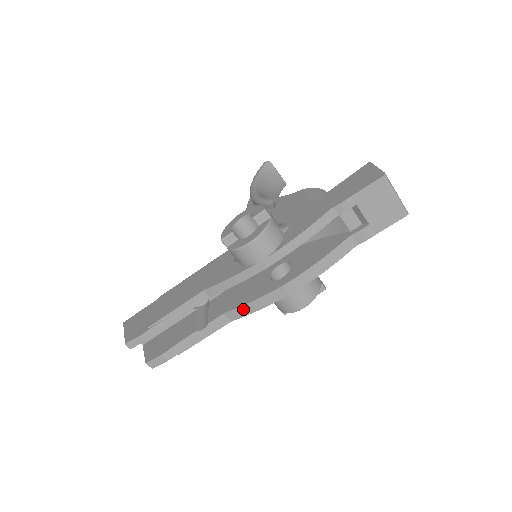
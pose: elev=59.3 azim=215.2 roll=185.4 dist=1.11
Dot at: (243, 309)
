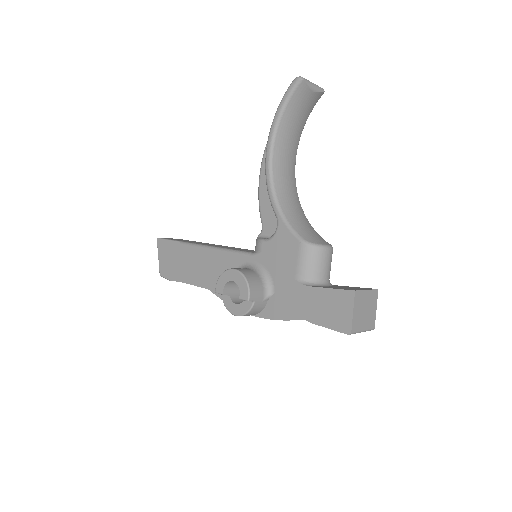
Dot at: occluded
